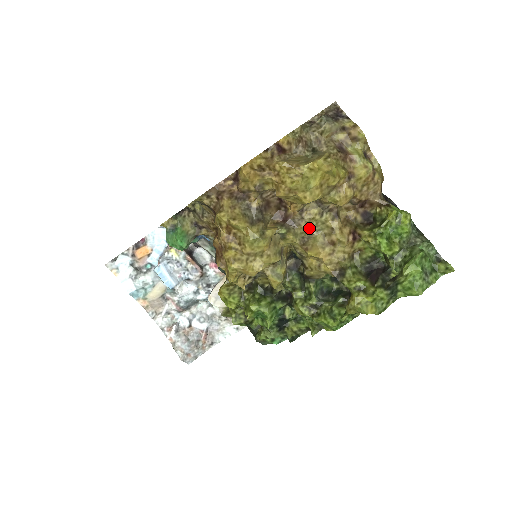
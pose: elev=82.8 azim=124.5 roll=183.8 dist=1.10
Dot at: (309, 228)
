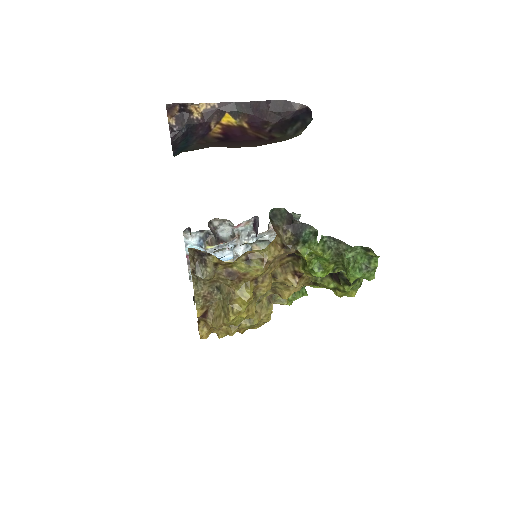
Dot at: occluded
